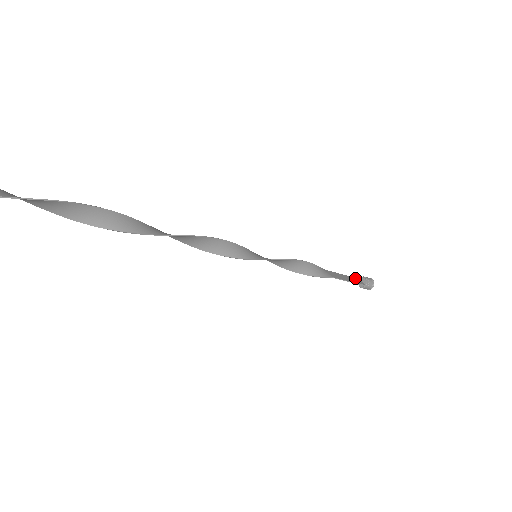
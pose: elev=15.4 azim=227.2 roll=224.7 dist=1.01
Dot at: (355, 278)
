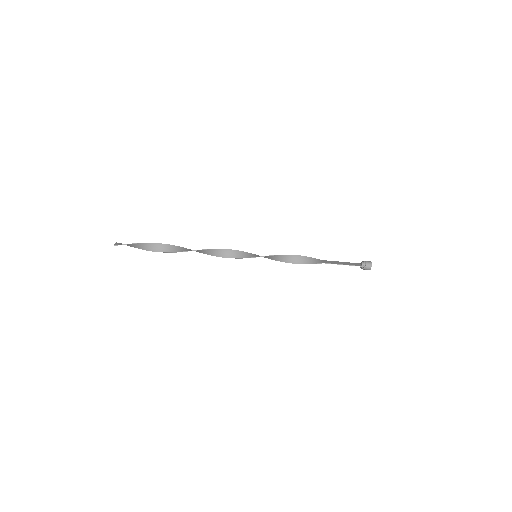
Dot at: (355, 263)
